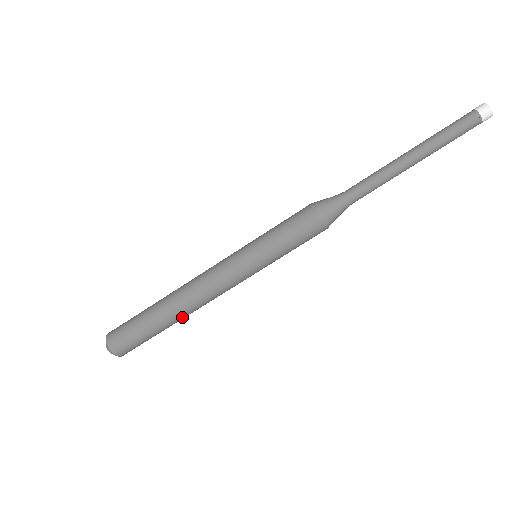
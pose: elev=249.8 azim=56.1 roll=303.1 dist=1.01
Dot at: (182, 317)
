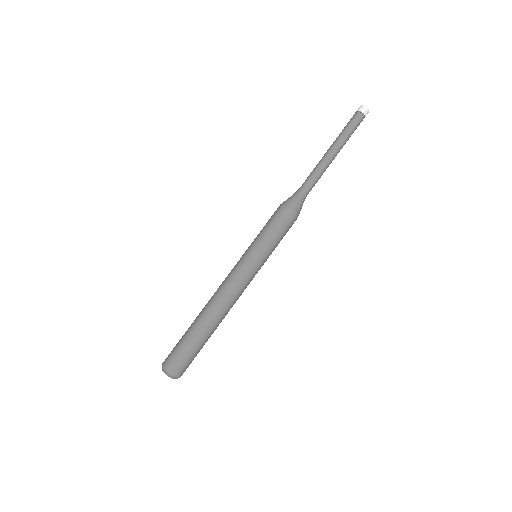
Dot at: (218, 323)
